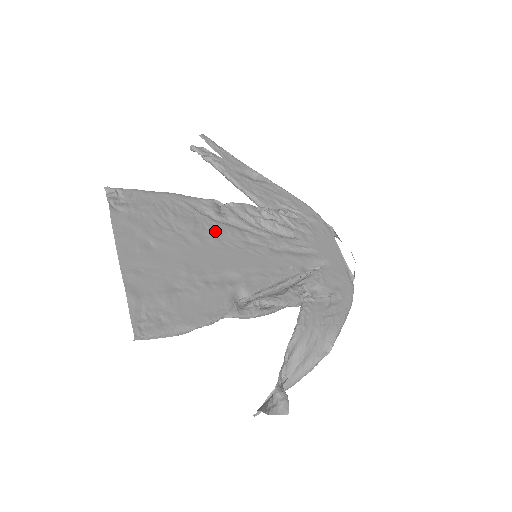
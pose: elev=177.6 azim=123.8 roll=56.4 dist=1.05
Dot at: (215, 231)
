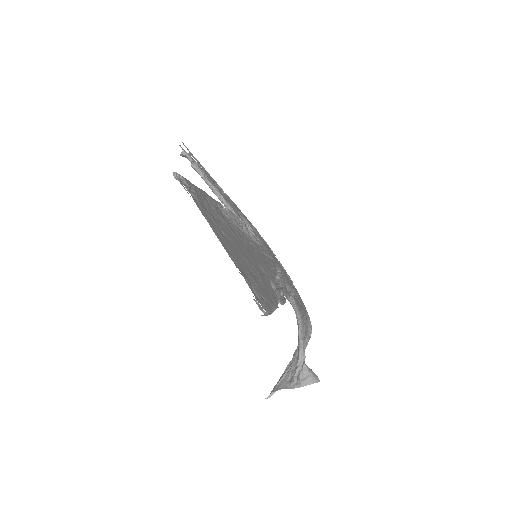
Dot at: (236, 230)
